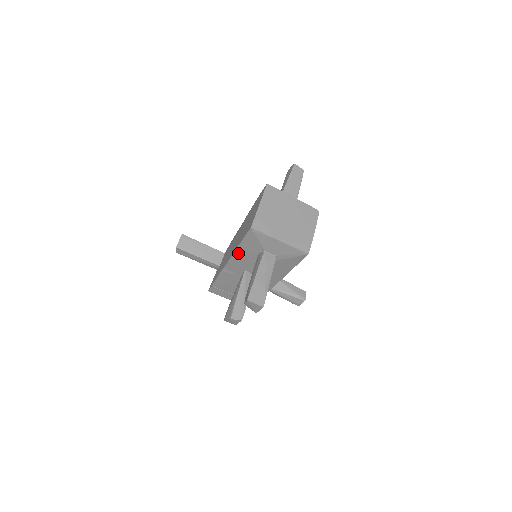
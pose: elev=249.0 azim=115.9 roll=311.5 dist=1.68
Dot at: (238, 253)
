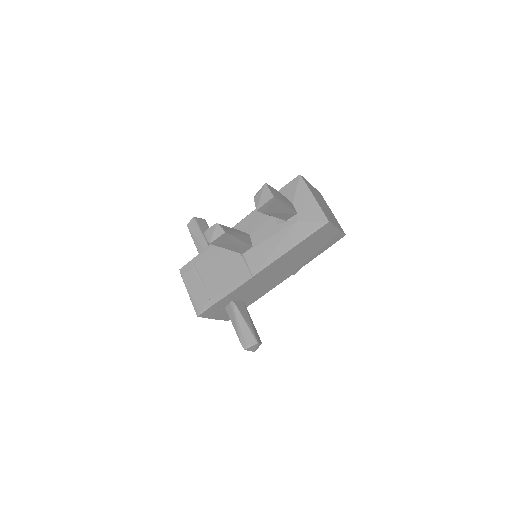
Dot at: occluded
